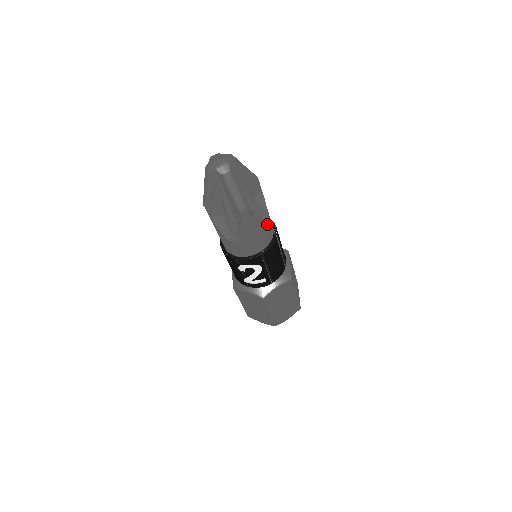
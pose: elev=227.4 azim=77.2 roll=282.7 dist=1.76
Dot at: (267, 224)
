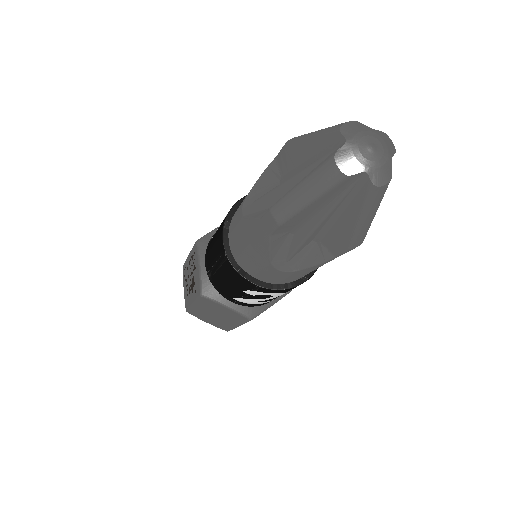
Dot at: occluded
